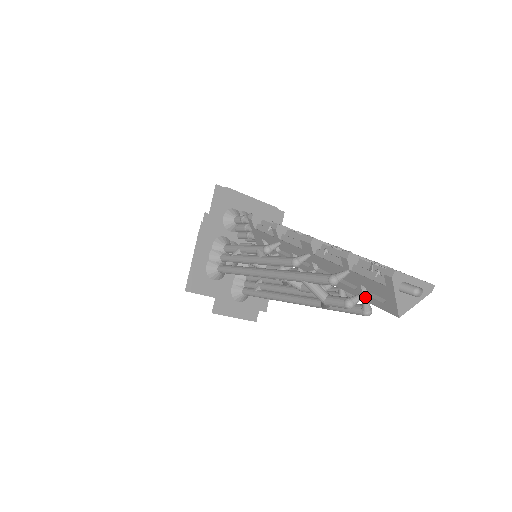
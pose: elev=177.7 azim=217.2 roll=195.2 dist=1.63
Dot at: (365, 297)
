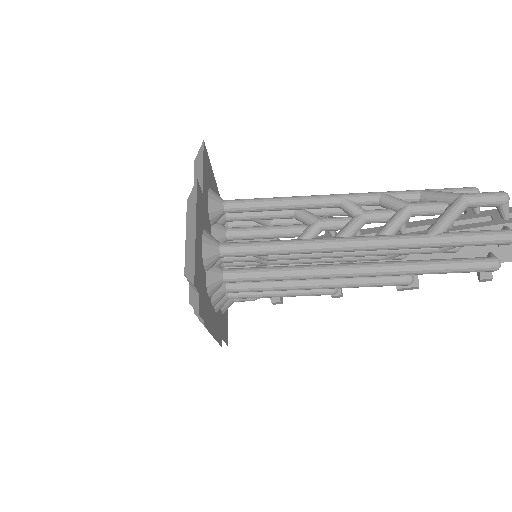
Dot at: (509, 220)
